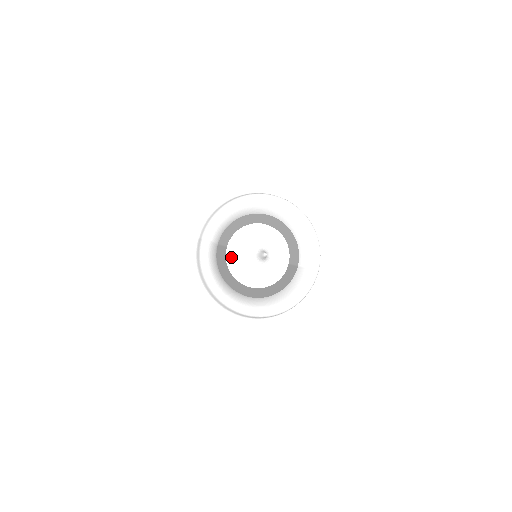
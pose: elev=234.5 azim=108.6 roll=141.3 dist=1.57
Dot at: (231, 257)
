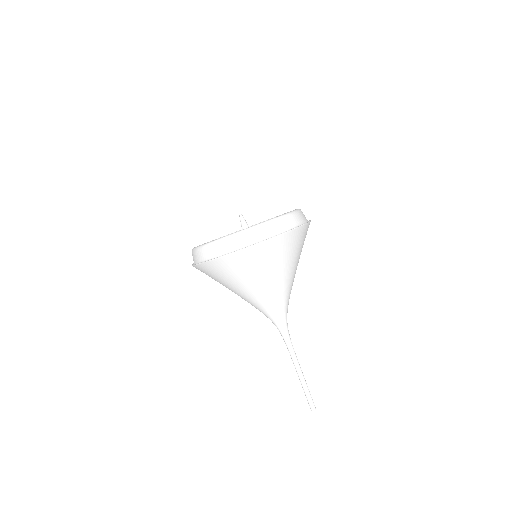
Dot at: occluded
